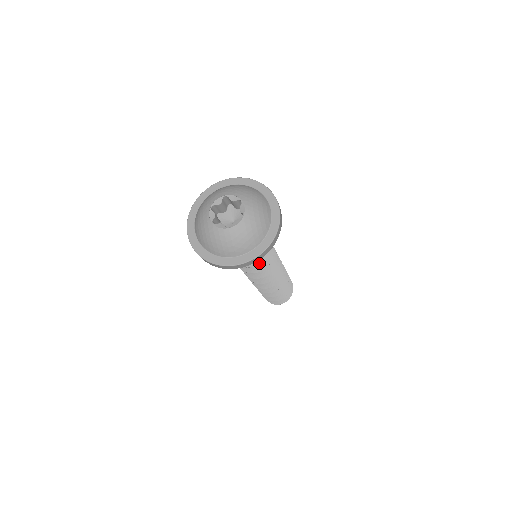
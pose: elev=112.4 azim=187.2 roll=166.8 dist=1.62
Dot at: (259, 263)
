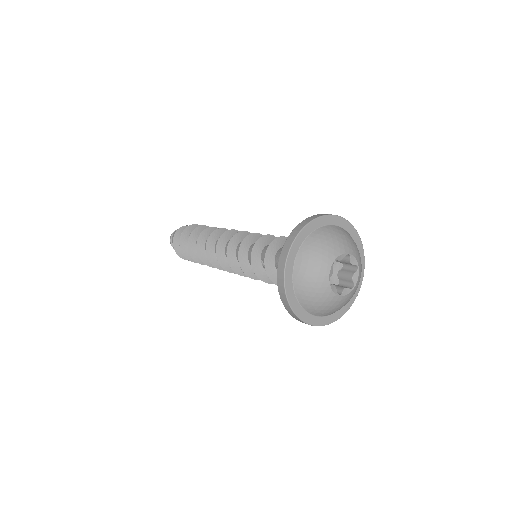
Dot at: occluded
